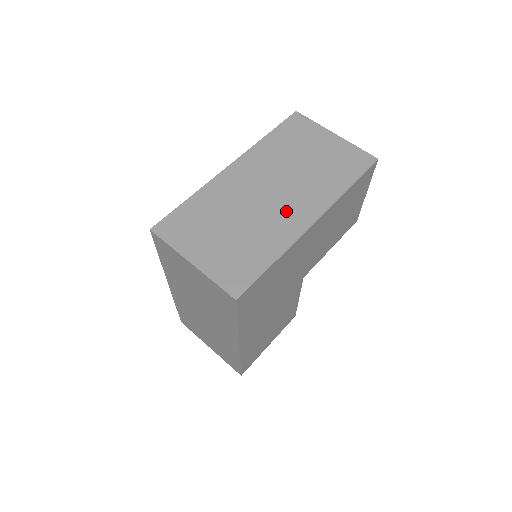
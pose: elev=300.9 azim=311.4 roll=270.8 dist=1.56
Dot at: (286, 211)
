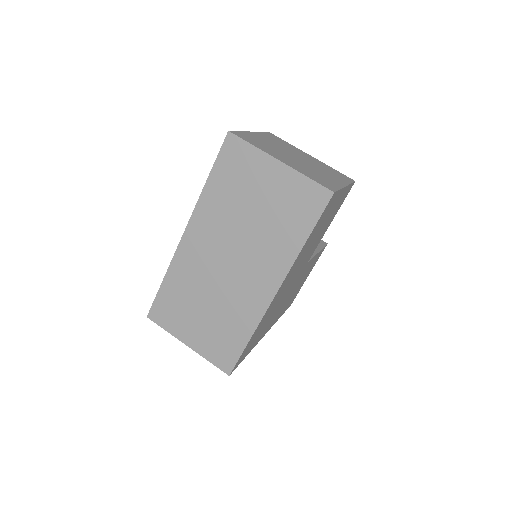
Dot at: (248, 284)
